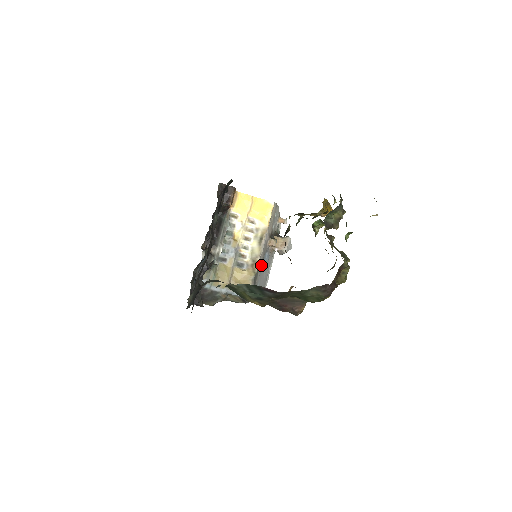
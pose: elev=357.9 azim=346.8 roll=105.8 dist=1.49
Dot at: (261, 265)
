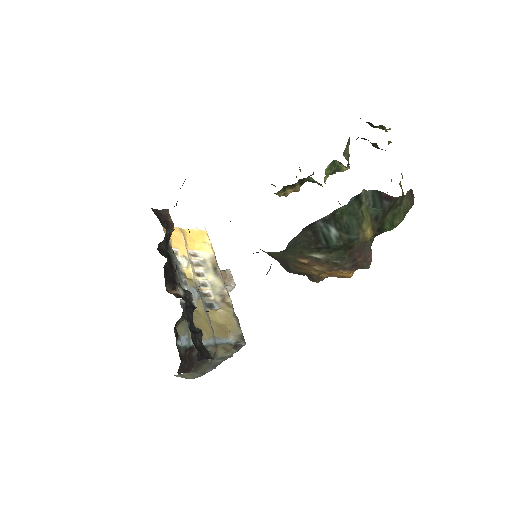
Dot at: occluded
